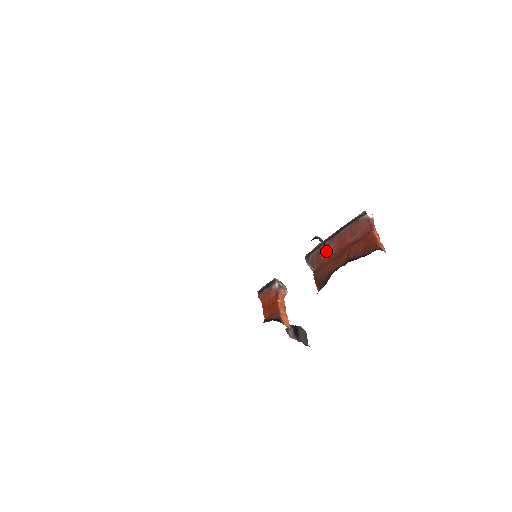
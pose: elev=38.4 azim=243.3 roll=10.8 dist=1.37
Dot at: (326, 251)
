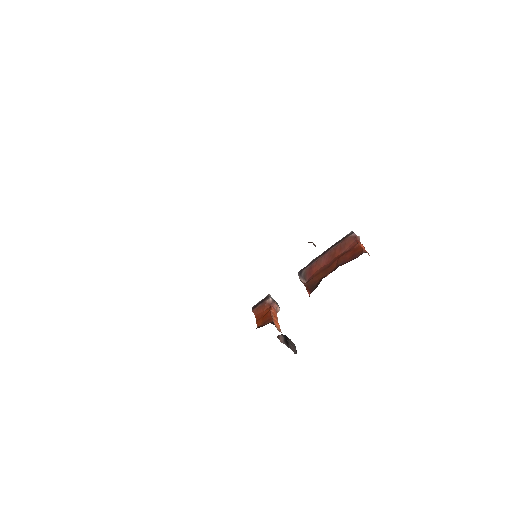
Dot at: (317, 265)
